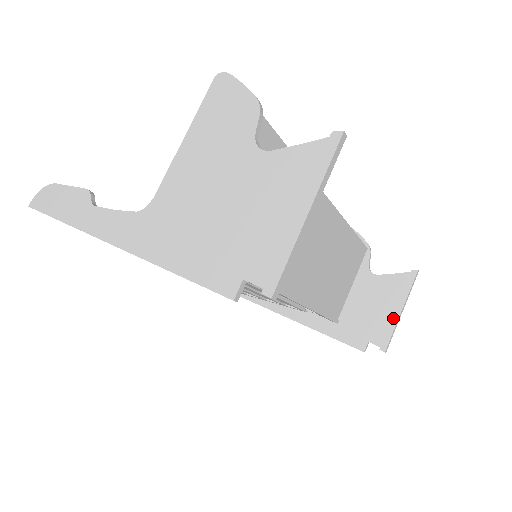
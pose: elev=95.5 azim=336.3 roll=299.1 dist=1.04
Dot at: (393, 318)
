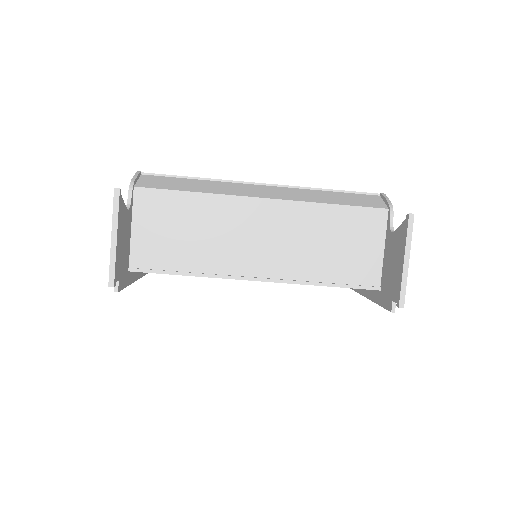
Dot at: (400, 271)
